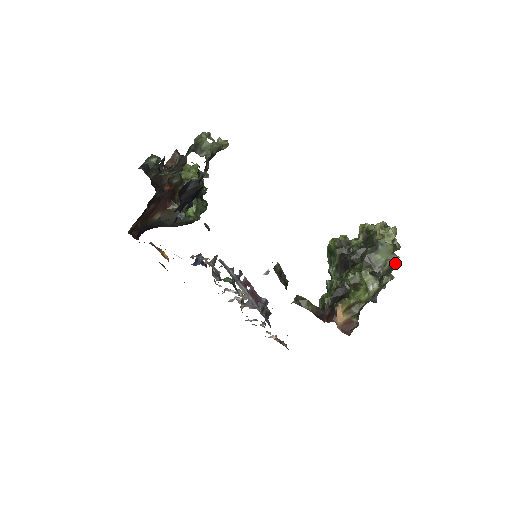
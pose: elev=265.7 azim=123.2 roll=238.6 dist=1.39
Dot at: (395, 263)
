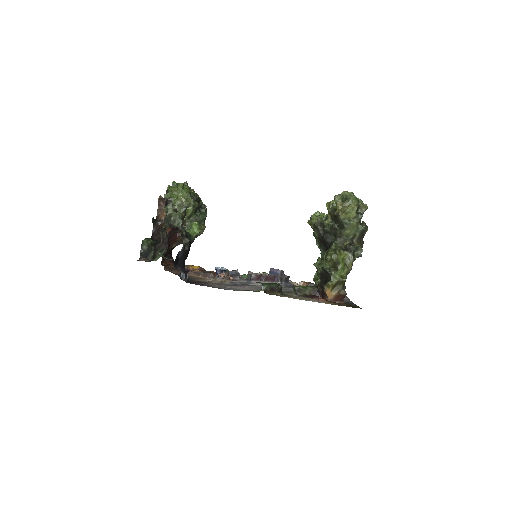
Dot at: occluded
